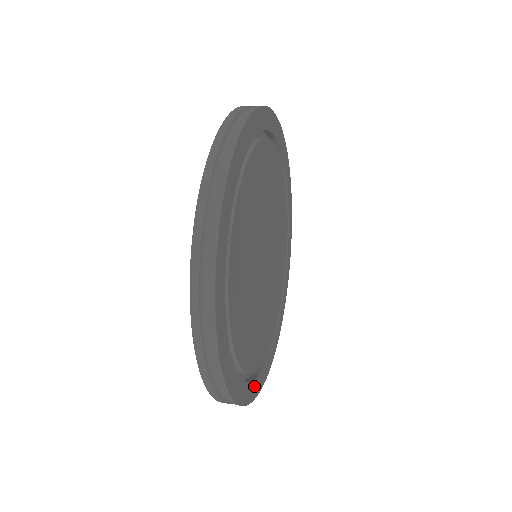
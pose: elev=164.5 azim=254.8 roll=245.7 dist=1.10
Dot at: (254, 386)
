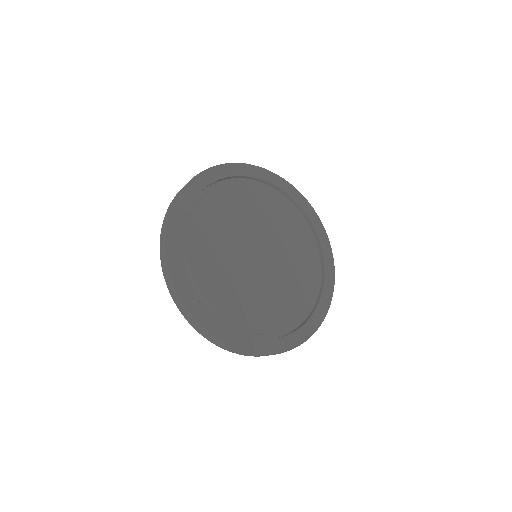
Dot at: (235, 338)
